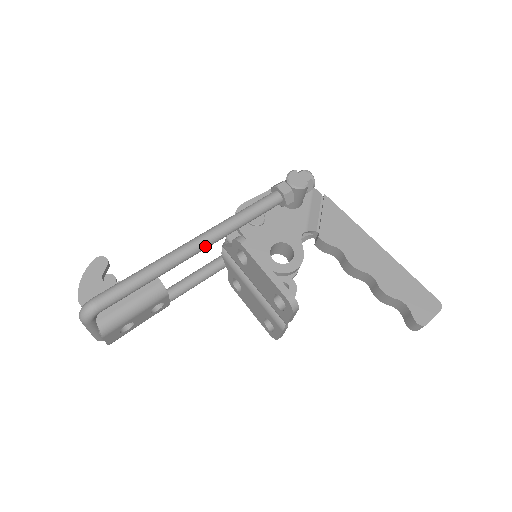
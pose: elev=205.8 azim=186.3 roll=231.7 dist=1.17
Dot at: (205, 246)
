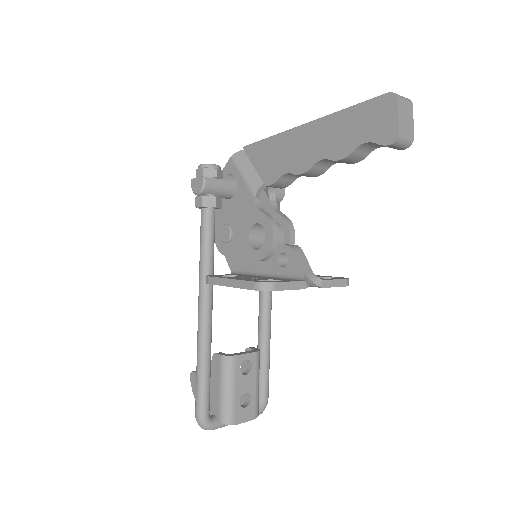
Dot at: (207, 306)
